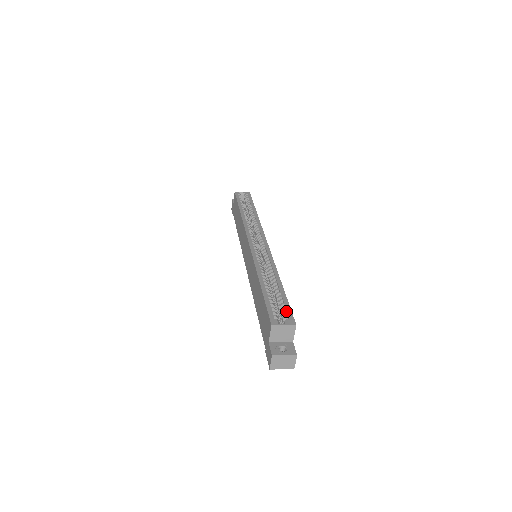
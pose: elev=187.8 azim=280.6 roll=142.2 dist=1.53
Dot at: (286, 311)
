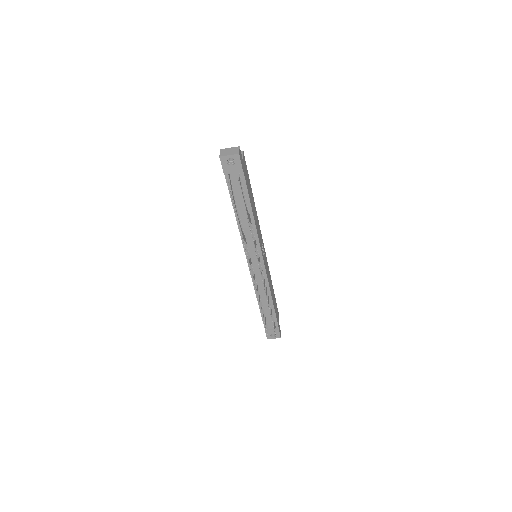
Dot at: occluded
